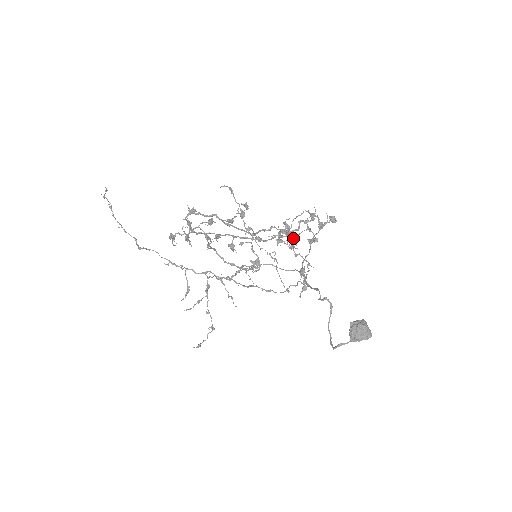
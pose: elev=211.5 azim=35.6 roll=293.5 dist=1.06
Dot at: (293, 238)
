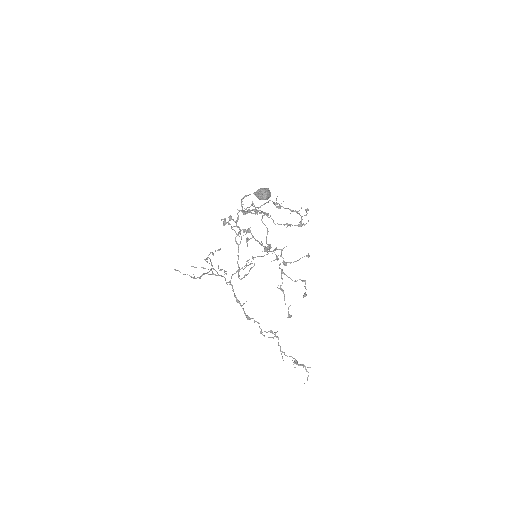
Dot at: occluded
